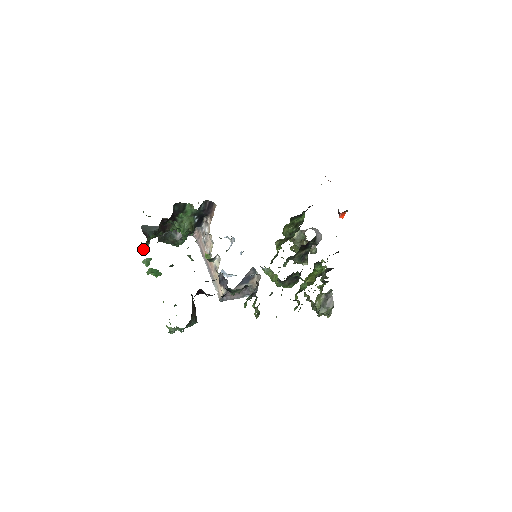
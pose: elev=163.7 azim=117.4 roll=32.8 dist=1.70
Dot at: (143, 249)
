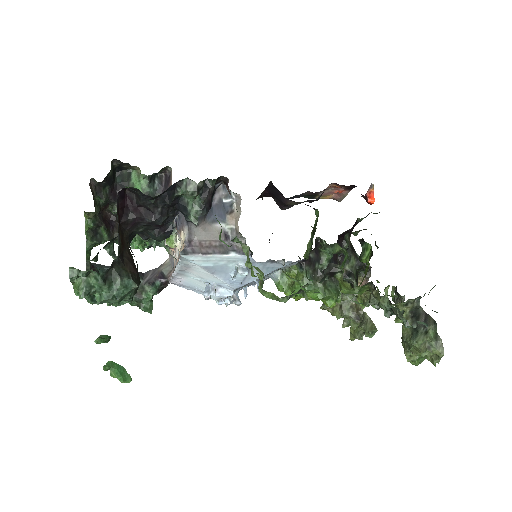
Dot at: occluded
